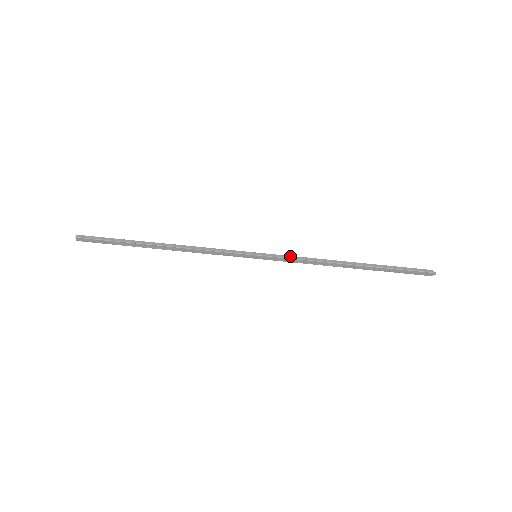
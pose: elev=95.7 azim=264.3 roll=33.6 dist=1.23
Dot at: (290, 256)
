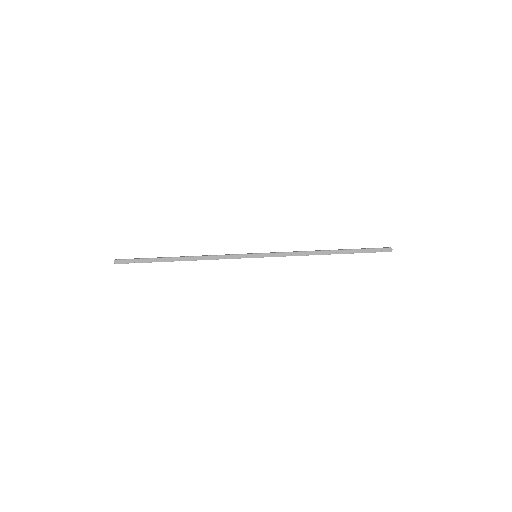
Dot at: (282, 252)
